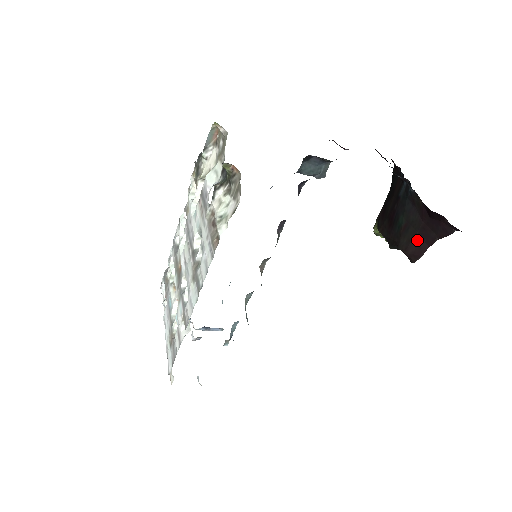
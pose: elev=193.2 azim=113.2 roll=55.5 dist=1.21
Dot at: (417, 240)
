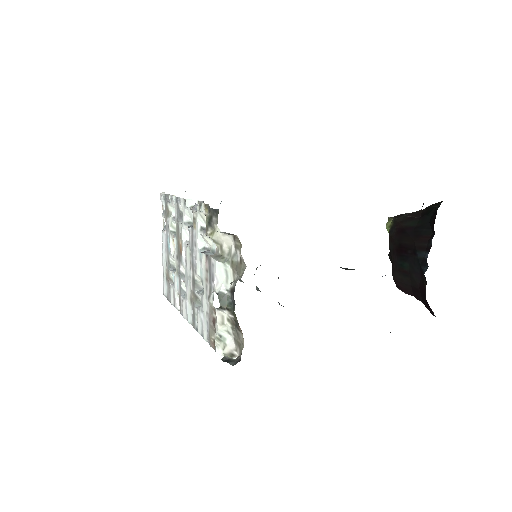
Dot at: (408, 287)
